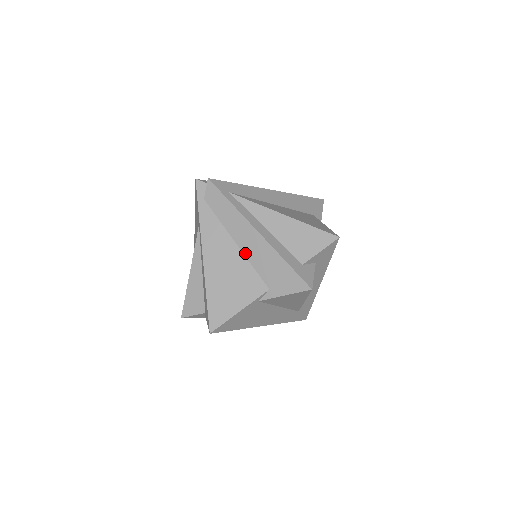
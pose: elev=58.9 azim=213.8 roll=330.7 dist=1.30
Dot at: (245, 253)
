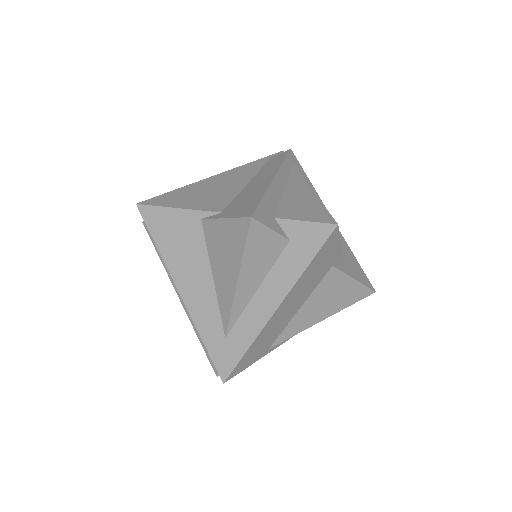
Dot at: (245, 188)
